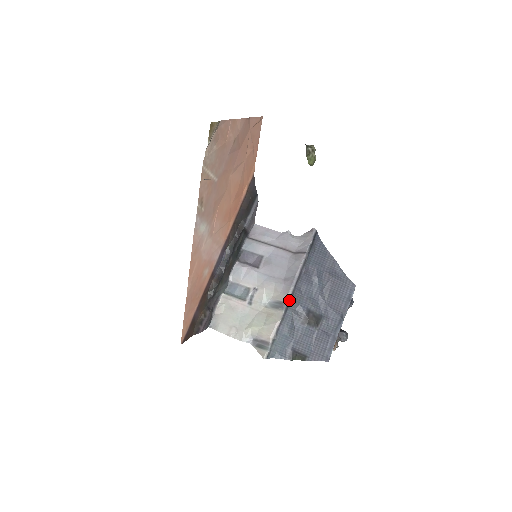
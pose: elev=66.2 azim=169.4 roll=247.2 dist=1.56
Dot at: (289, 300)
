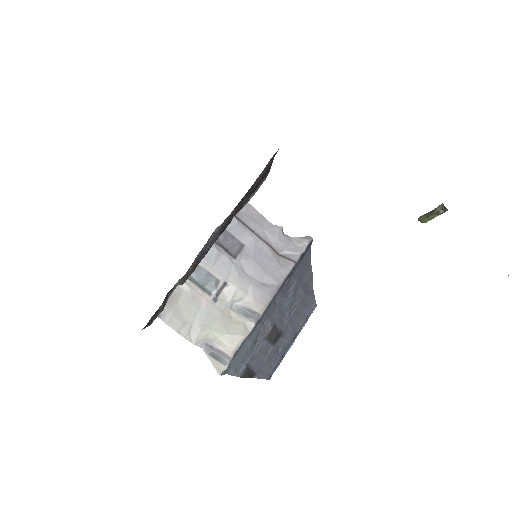
Dot at: (264, 312)
